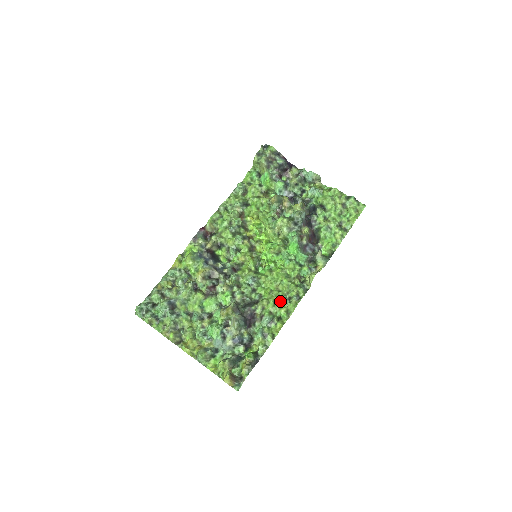
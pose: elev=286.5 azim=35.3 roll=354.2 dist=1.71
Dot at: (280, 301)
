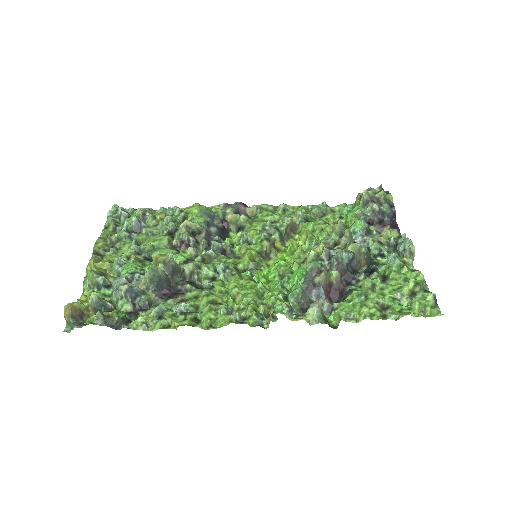
Dot at: (220, 306)
